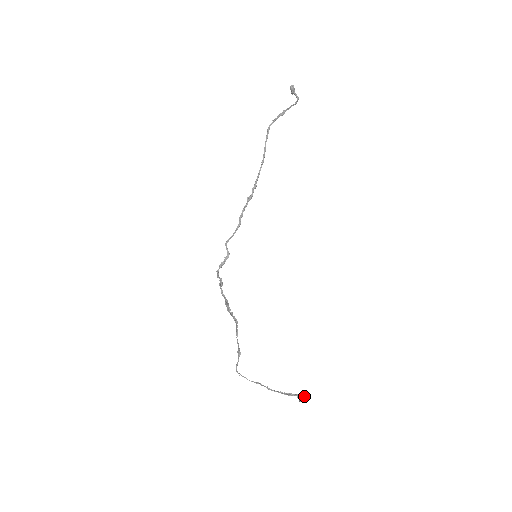
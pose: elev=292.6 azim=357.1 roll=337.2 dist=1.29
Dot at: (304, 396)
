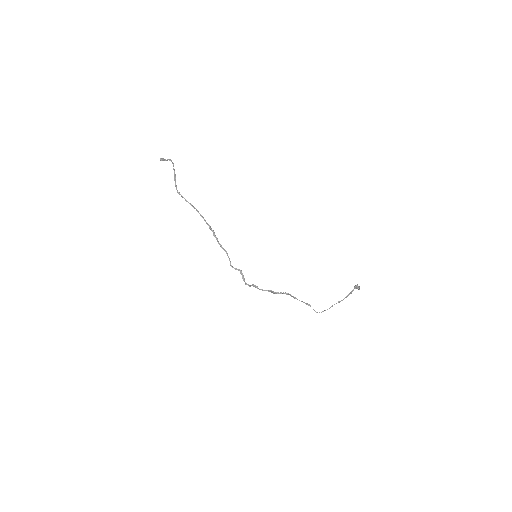
Dot at: occluded
